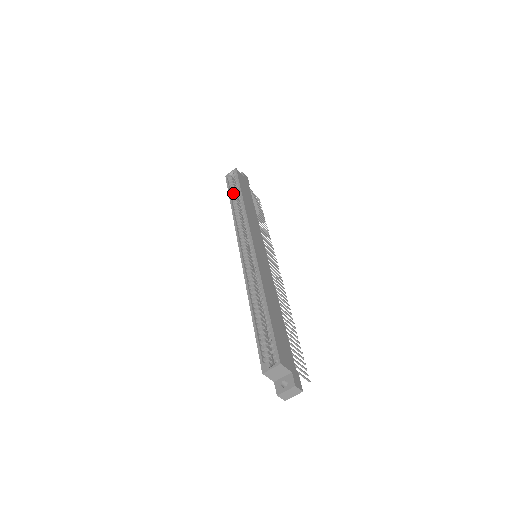
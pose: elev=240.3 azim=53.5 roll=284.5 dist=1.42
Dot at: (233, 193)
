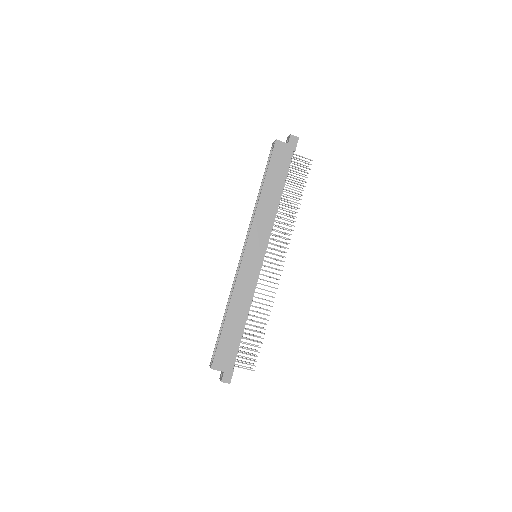
Dot at: occluded
